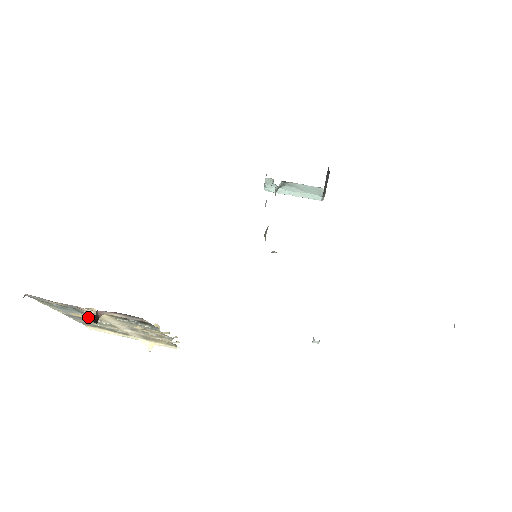
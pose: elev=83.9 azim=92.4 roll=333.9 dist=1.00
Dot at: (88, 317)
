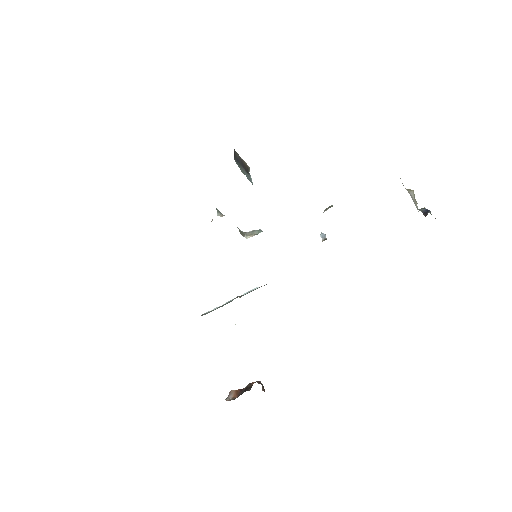
Dot at: occluded
